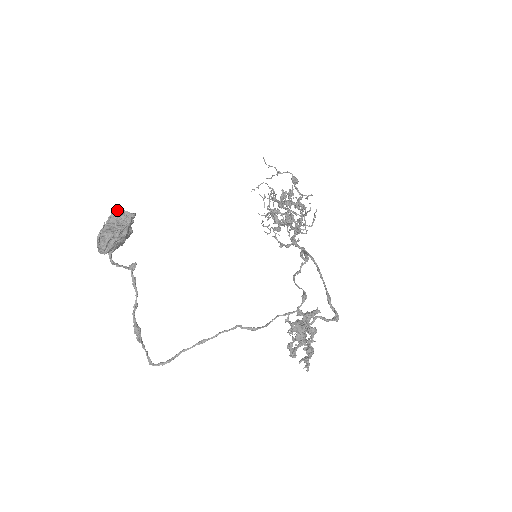
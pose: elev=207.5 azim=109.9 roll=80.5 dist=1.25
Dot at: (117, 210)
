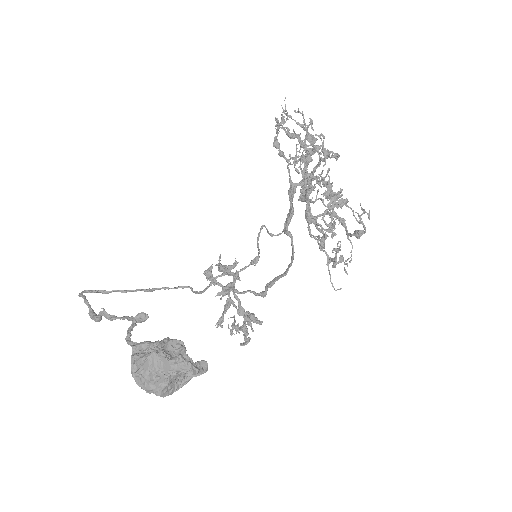
Dot at: occluded
